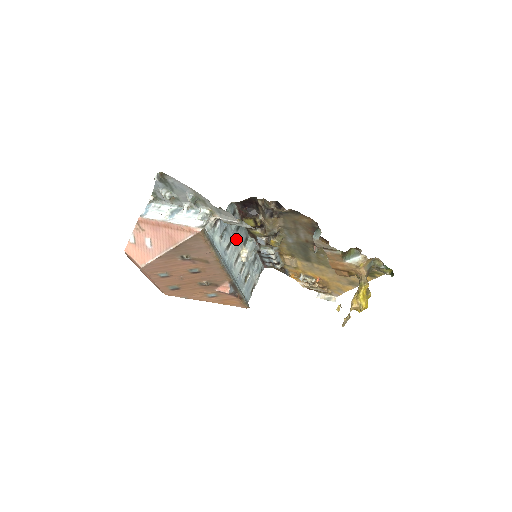
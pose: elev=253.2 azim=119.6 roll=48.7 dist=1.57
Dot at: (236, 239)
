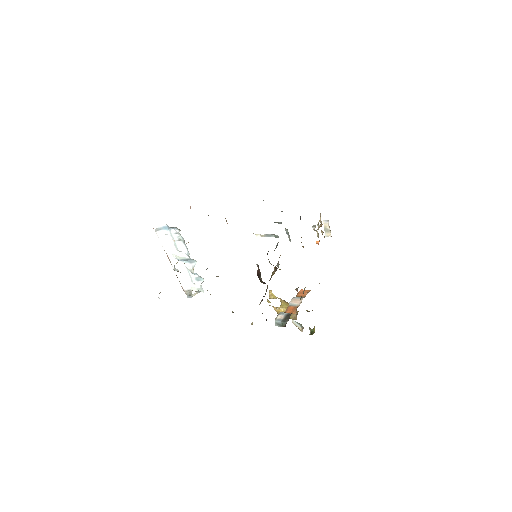
Dot at: occluded
